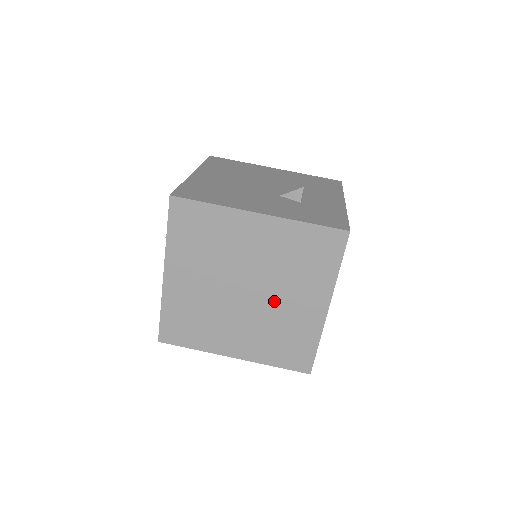
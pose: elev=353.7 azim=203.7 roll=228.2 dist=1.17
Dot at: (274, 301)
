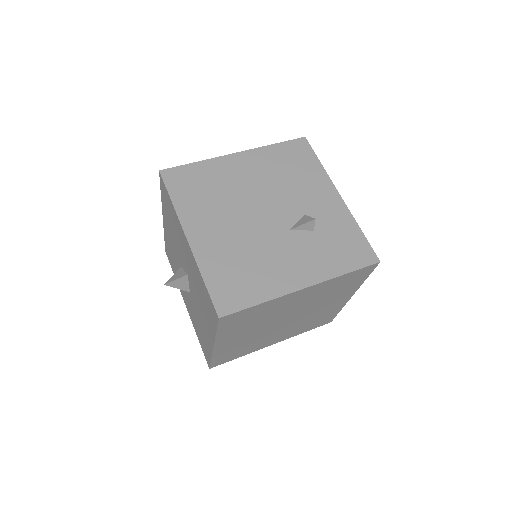
Dot at: (310, 313)
